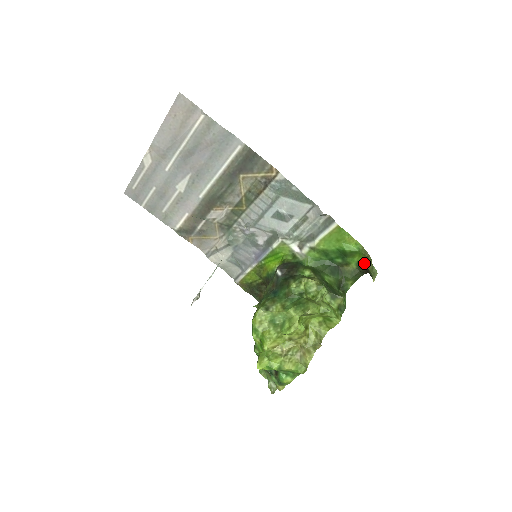
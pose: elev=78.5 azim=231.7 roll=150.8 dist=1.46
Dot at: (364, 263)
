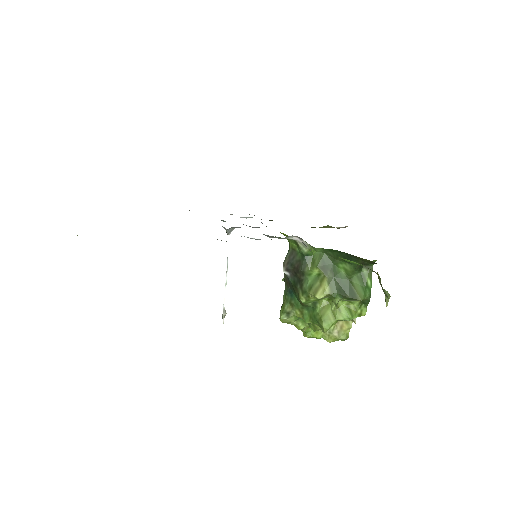
Dot at: occluded
